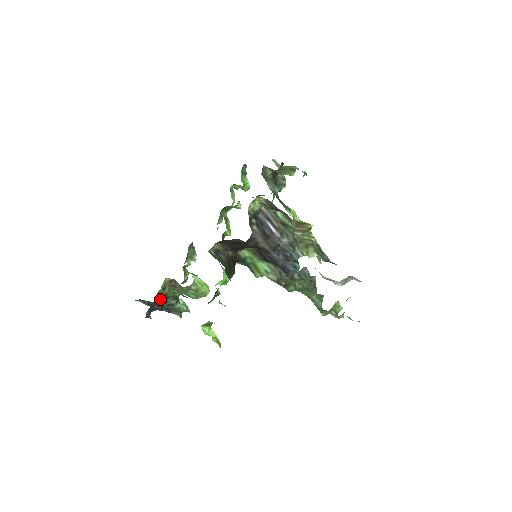
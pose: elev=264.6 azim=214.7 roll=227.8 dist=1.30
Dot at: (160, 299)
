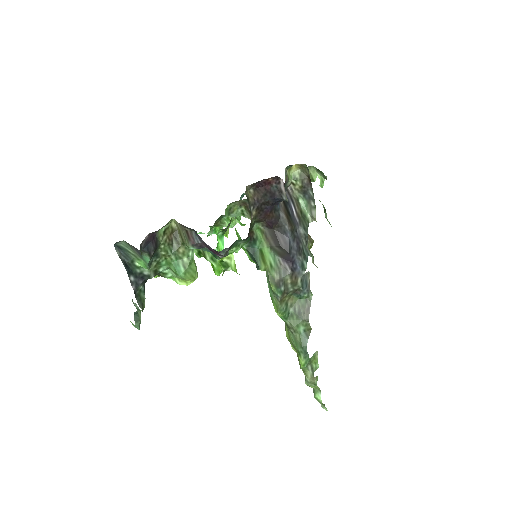
Dot at: (156, 242)
